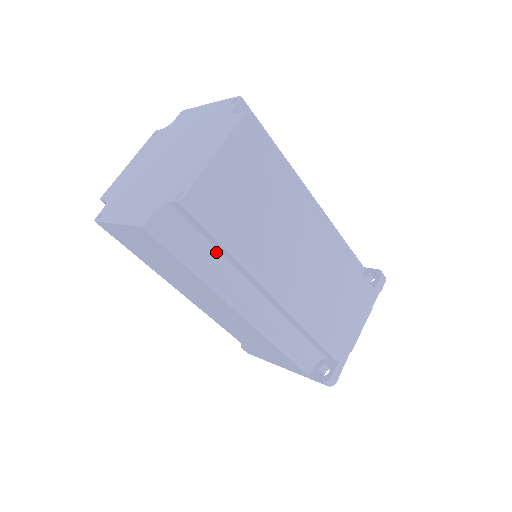
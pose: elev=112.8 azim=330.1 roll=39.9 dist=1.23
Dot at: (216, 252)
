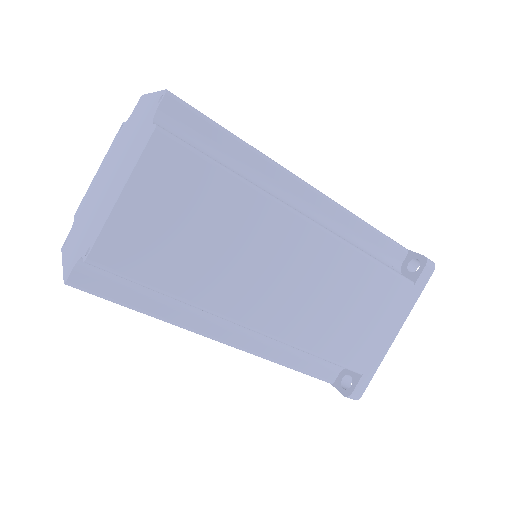
Dot at: (232, 162)
